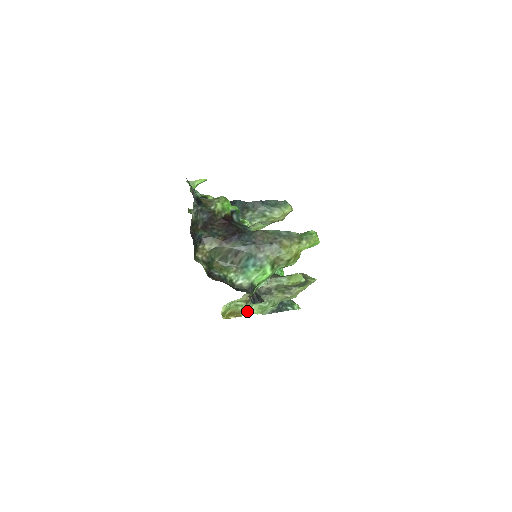
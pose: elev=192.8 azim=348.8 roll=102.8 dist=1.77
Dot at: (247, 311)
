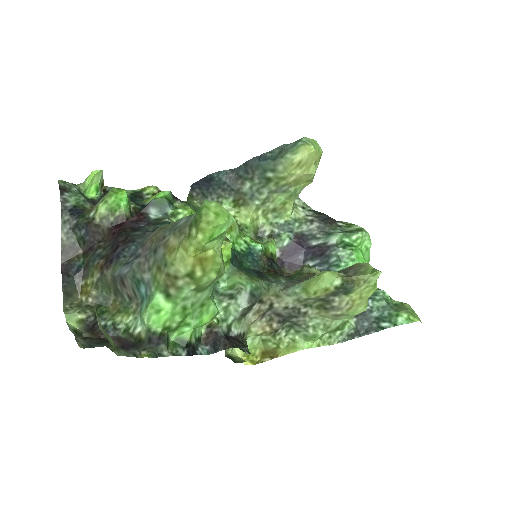
Dot at: (288, 346)
